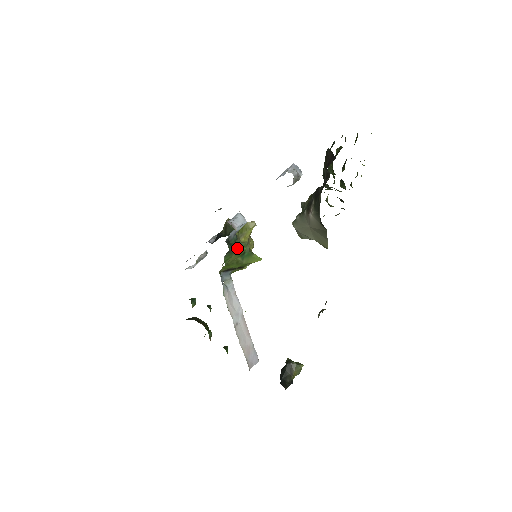
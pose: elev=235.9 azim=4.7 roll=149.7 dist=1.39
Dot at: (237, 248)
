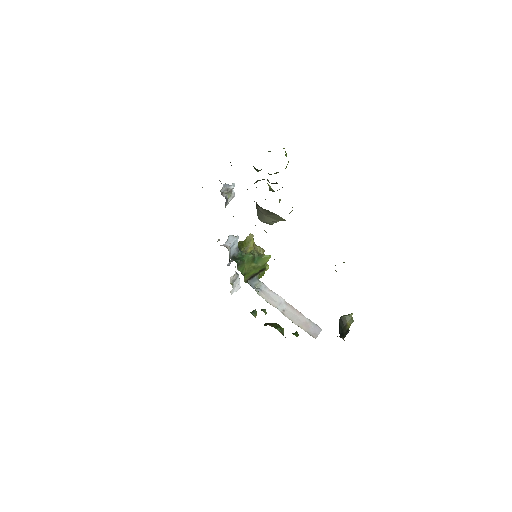
Dot at: (245, 259)
